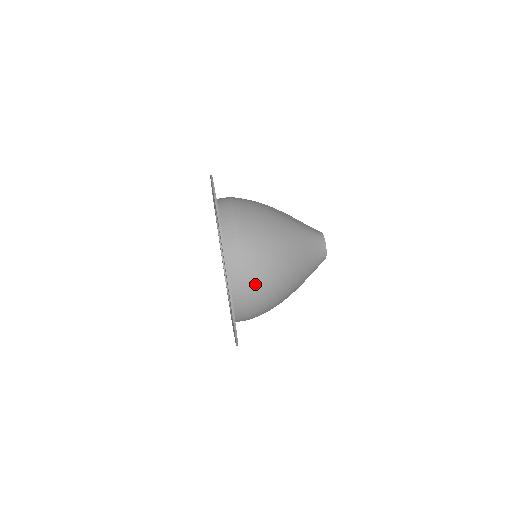
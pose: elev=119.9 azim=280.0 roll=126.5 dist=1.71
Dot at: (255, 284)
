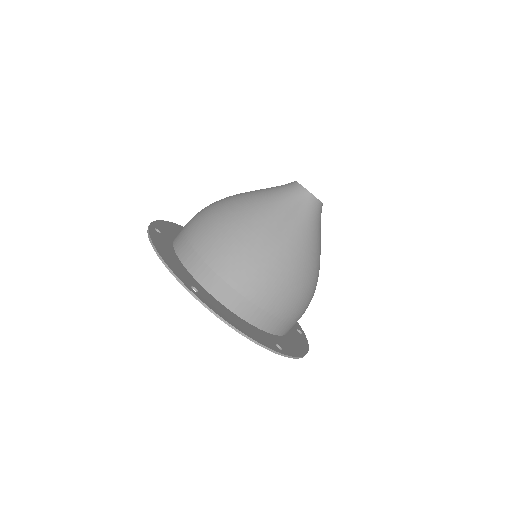
Dot at: occluded
